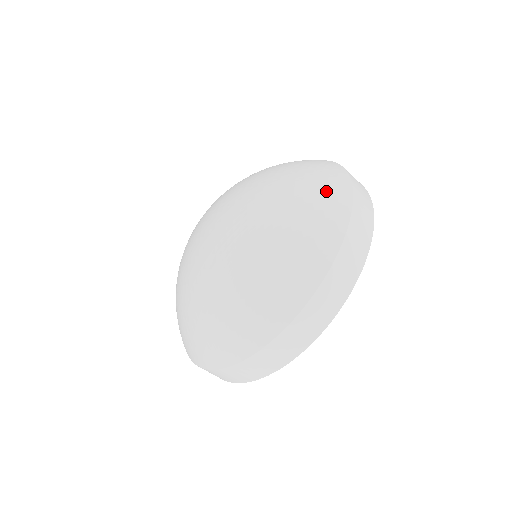
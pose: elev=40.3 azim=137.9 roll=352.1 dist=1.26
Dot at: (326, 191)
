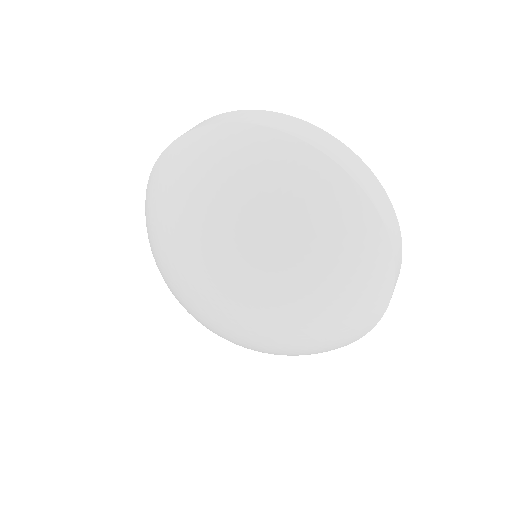
Dot at: (363, 249)
